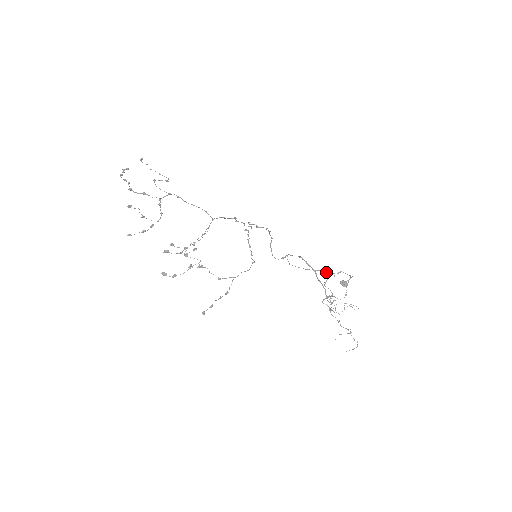
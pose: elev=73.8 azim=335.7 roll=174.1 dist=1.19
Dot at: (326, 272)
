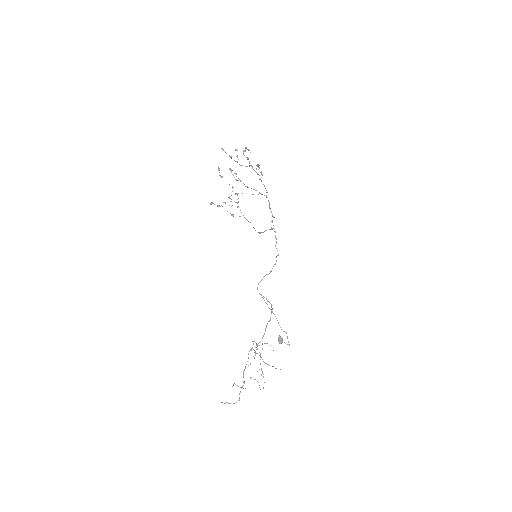
Dot at: (278, 322)
